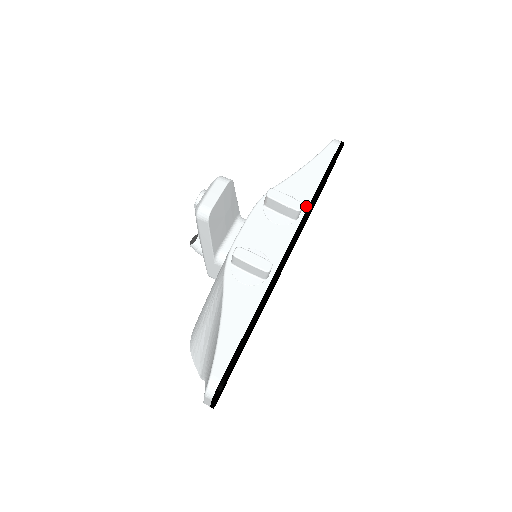
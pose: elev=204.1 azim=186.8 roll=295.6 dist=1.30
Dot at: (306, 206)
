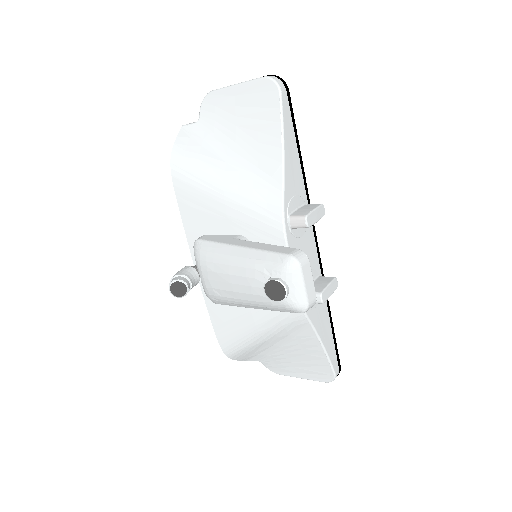
Dot at: (305, 193)
